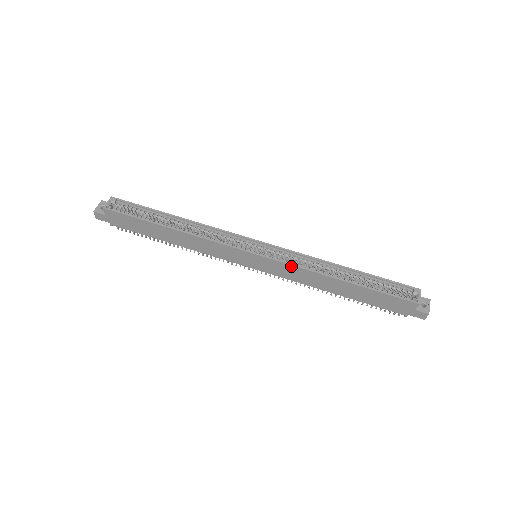
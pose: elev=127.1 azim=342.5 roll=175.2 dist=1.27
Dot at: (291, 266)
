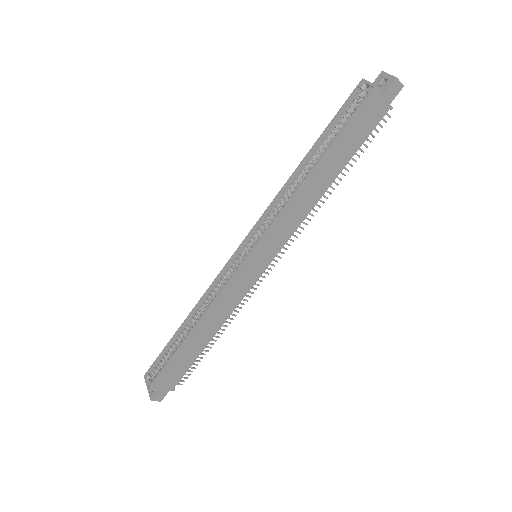
Dot at: (276, 222)
